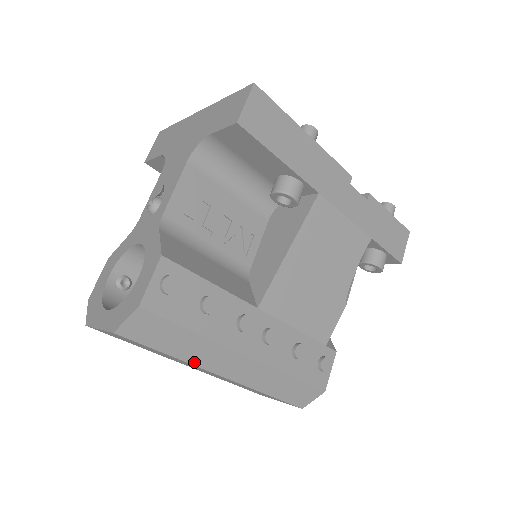
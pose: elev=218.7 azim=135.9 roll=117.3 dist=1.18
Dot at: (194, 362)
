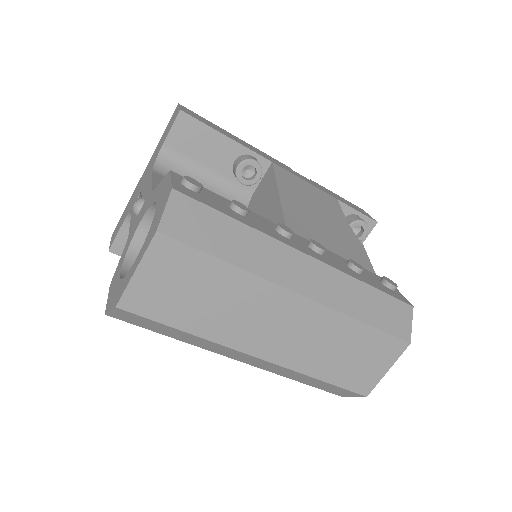
Dot at: (260, 272)
